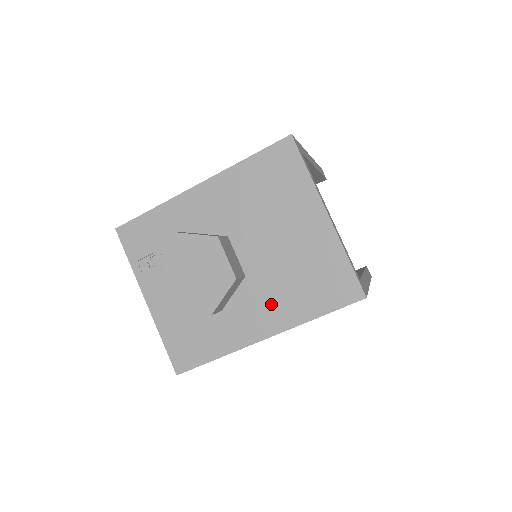
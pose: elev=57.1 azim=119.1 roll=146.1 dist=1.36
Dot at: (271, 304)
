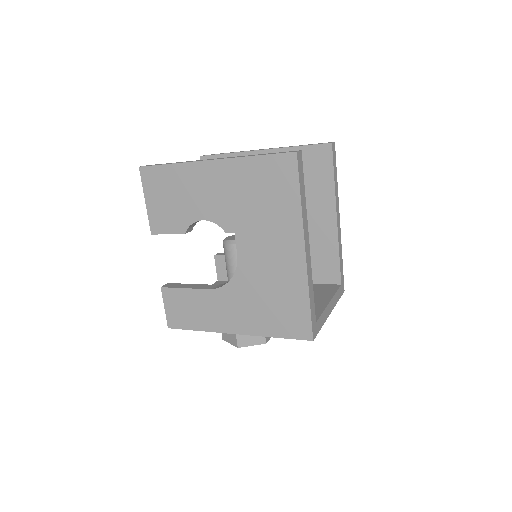
Dot at: occluded
